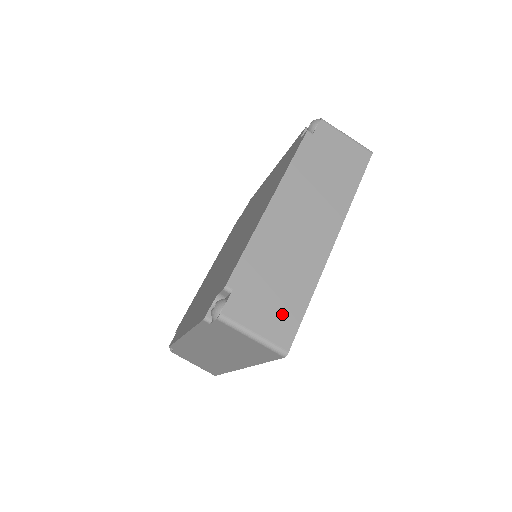
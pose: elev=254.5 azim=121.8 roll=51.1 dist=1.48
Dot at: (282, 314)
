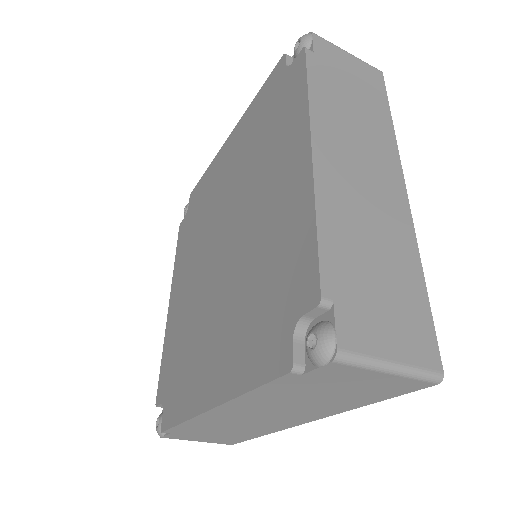
Dot at: (408, 316)
